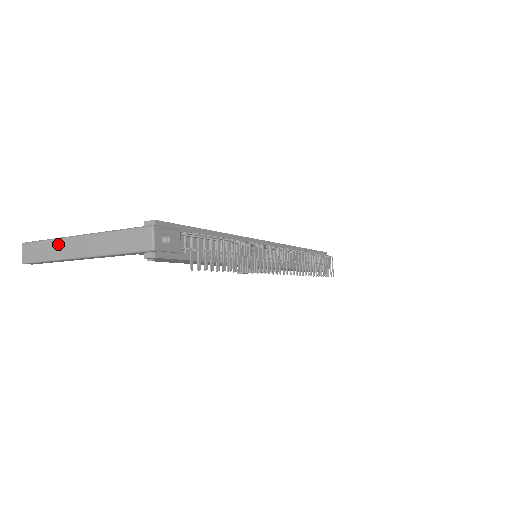
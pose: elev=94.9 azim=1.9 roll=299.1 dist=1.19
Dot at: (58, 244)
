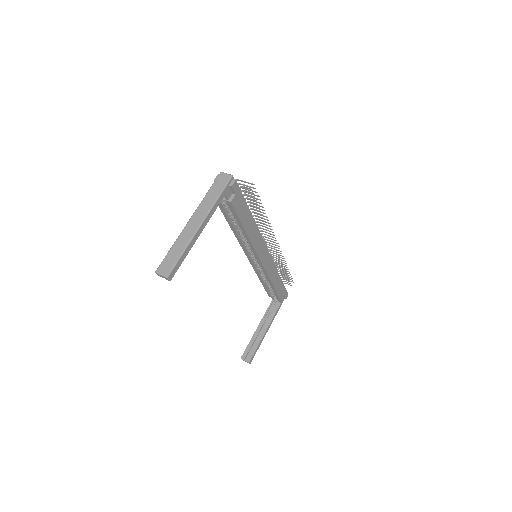
Dot at: (181, 238)
